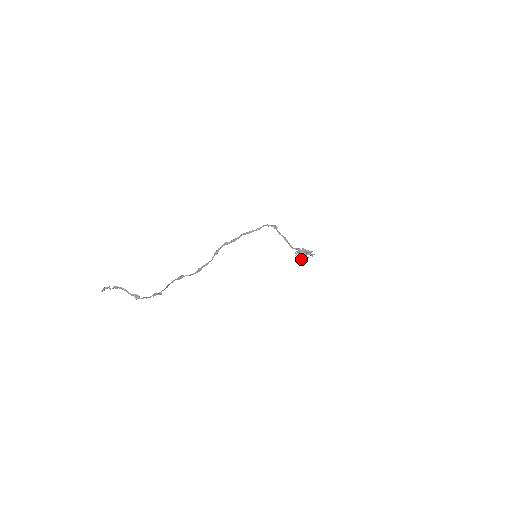
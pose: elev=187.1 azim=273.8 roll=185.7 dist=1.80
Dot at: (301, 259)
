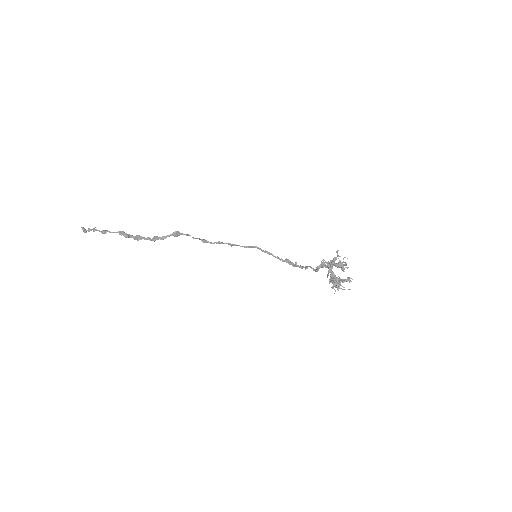
Dot at: (323, 259)
